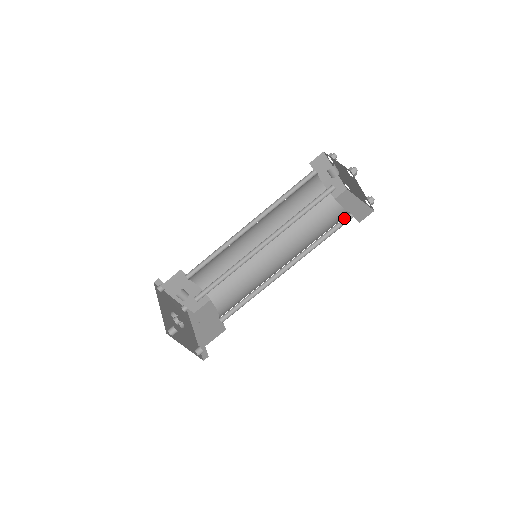
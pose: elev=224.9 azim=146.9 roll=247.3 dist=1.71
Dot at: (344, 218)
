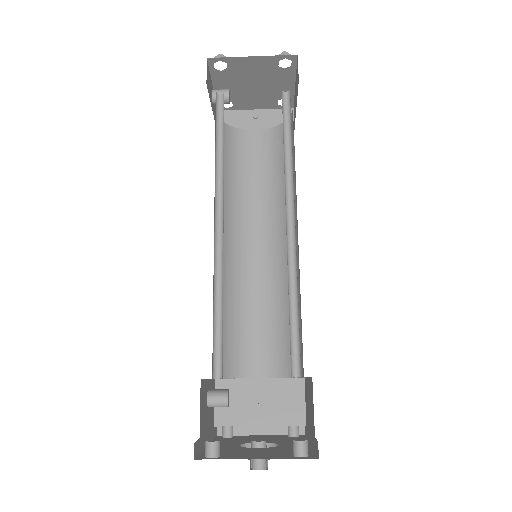
Dot at: (284, 104)
